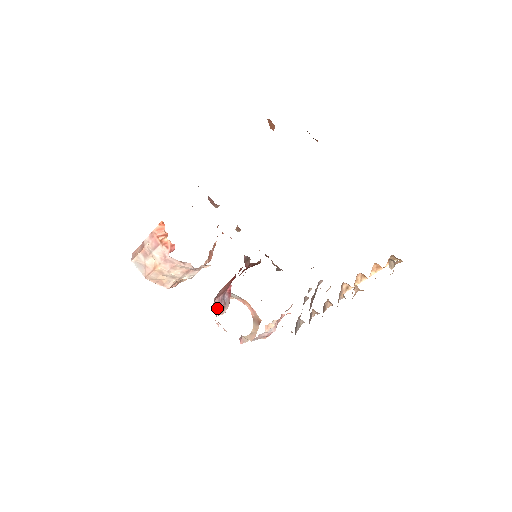
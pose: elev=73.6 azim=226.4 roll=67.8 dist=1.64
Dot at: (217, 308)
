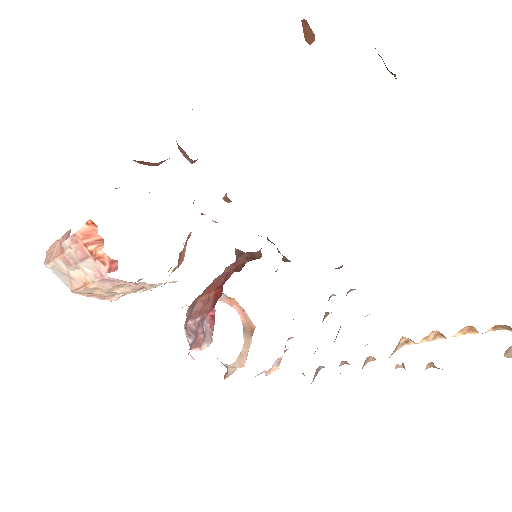
Dot at: (191, 335)
